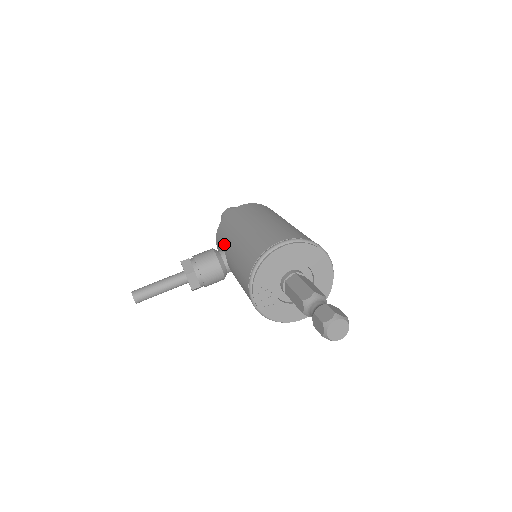
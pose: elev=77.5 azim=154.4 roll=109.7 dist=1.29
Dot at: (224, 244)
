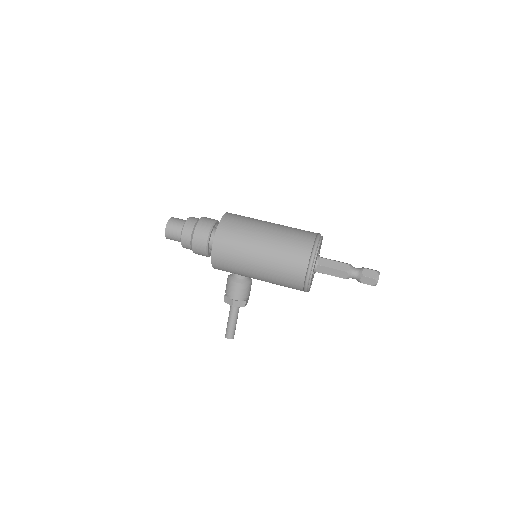
Dot at: (239, 275)
